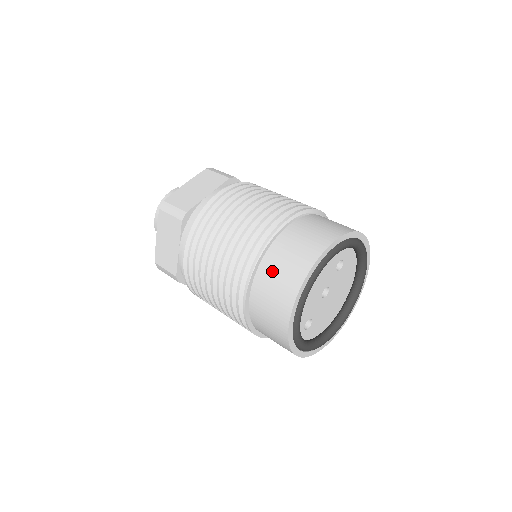
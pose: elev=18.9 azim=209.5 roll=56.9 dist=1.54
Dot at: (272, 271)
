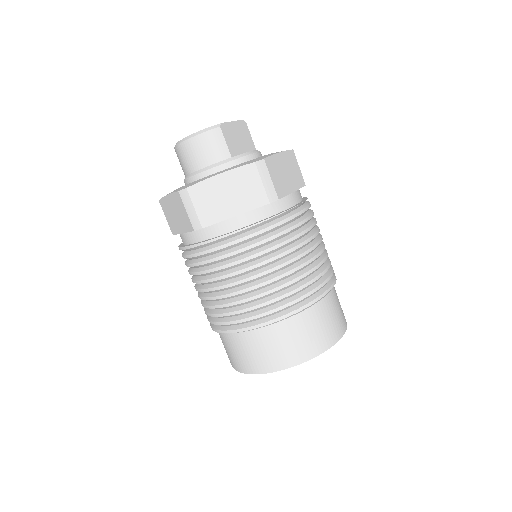
Dot at: (243, 345)
